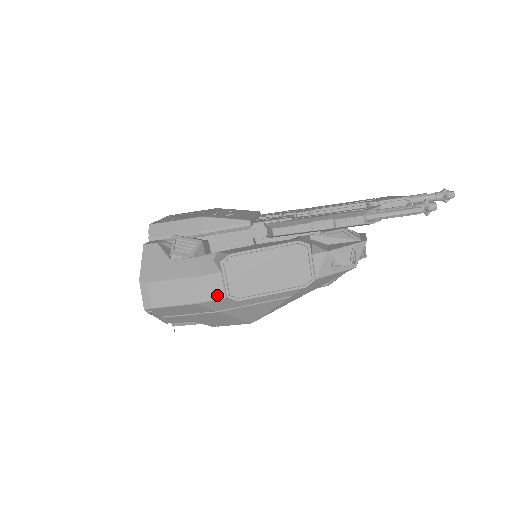
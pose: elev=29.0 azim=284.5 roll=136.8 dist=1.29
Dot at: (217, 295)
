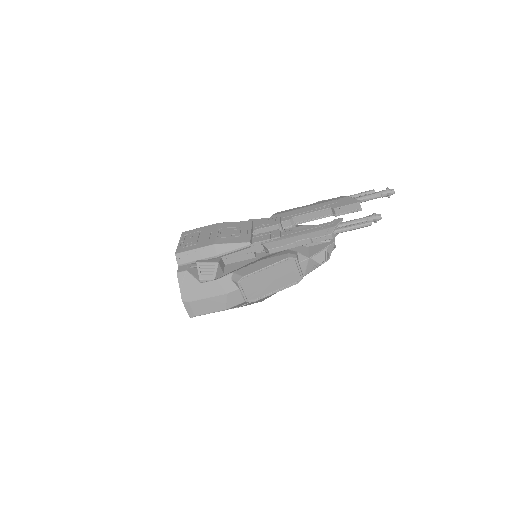
Dot at: (239, 302)
